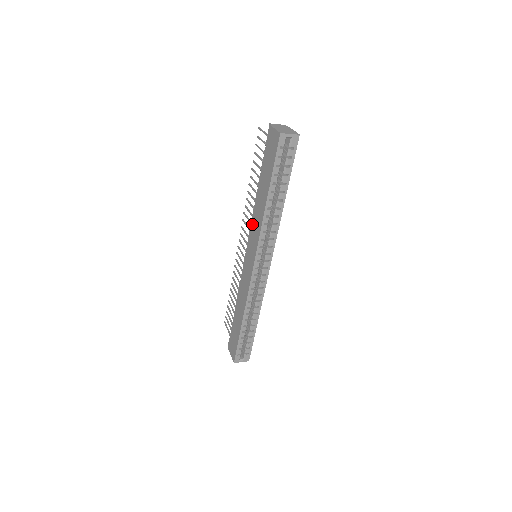
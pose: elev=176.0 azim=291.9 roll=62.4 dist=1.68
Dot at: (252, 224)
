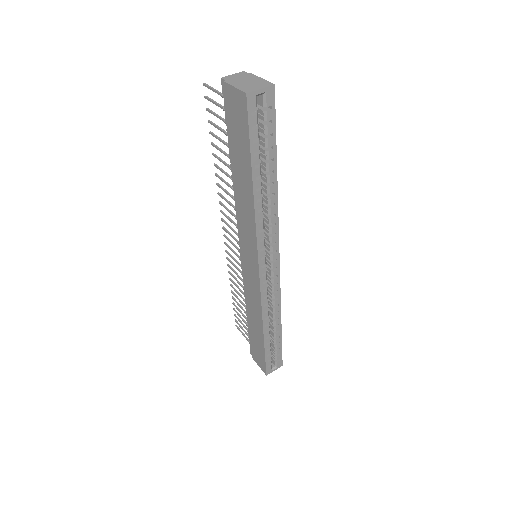
Dot at: (239, 221)
